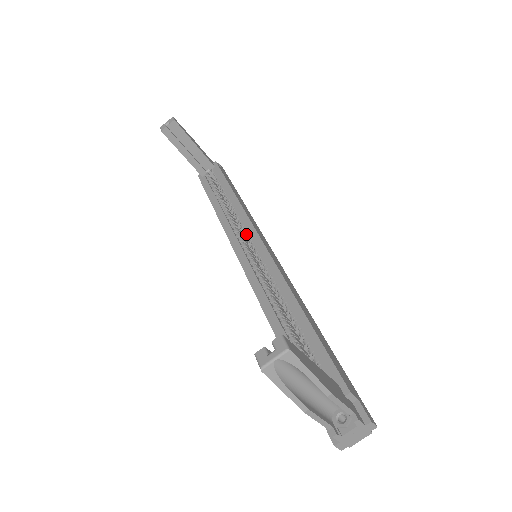
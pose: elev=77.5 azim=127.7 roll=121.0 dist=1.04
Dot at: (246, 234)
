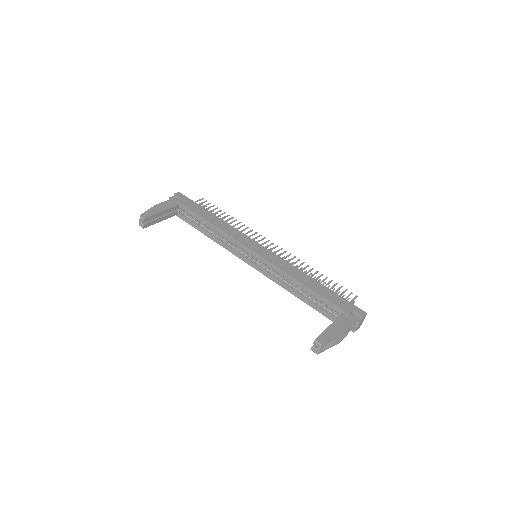
Dot at: occluded
